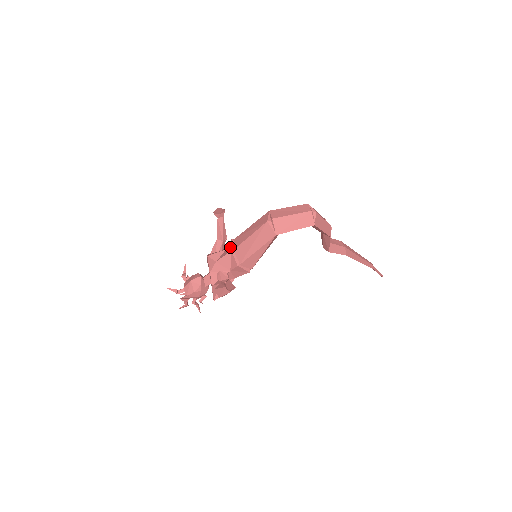
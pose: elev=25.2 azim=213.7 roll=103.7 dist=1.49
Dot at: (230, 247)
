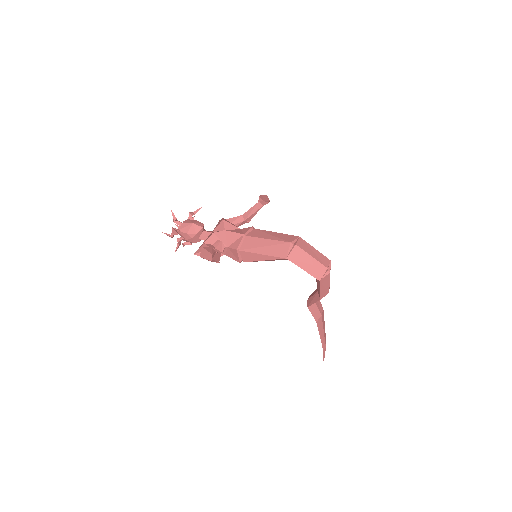
Dot at: (245, 231)
